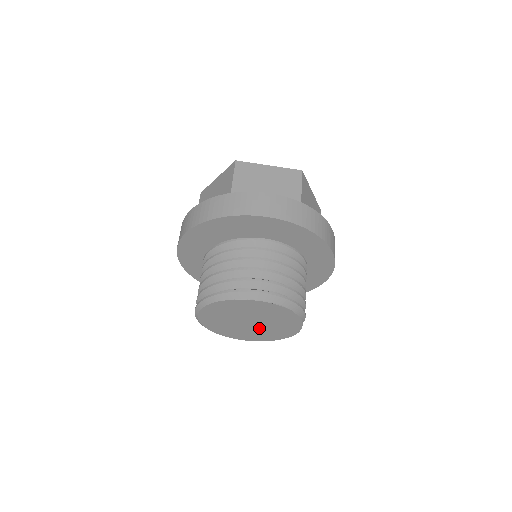
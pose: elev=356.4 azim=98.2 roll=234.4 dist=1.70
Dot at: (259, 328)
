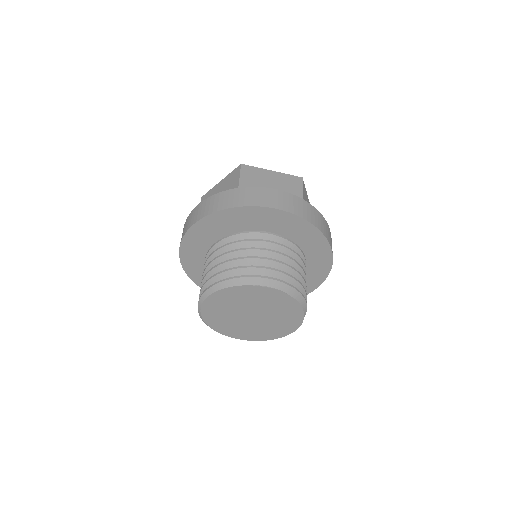
Dot at: (260, 323)
